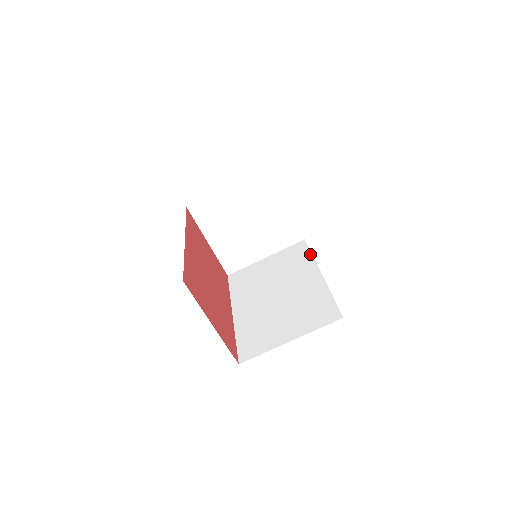
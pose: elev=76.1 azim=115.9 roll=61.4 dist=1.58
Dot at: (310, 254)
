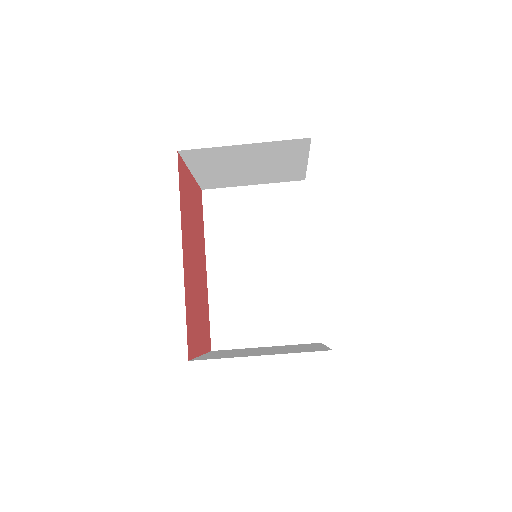
Dot at: (307, 216)
